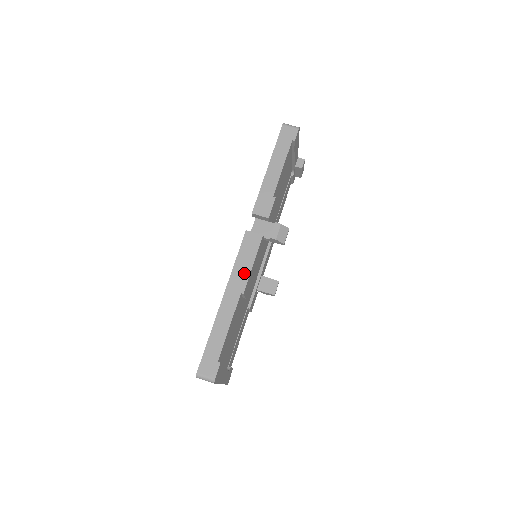
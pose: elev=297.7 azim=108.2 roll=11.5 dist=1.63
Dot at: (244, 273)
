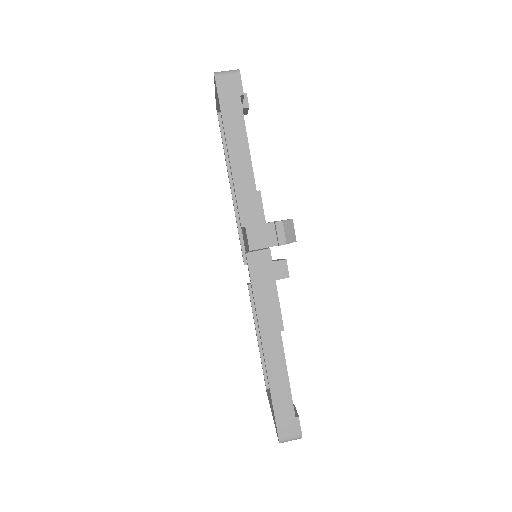
Dot at: (272, 307)
